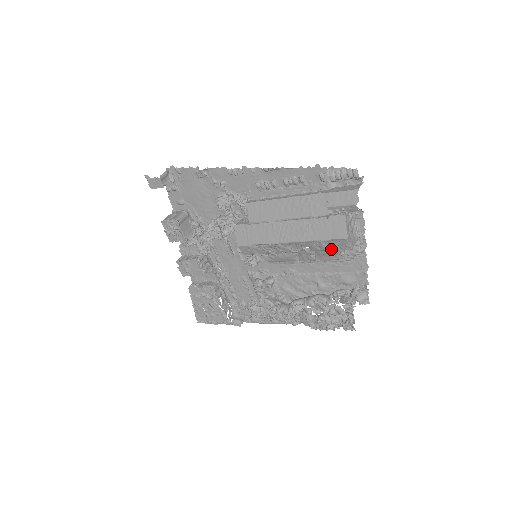
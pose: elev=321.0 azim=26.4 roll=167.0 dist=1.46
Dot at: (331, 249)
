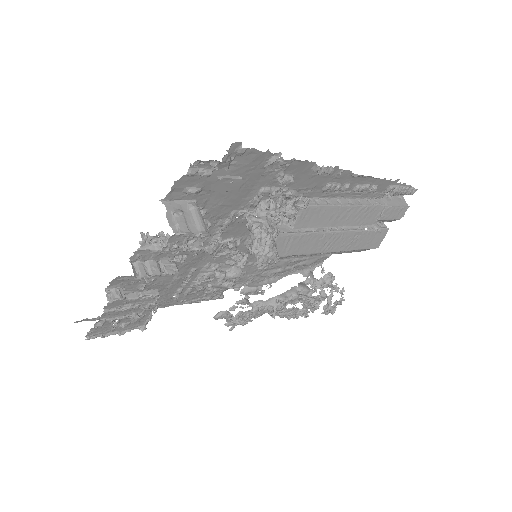
Dot at: occluded
